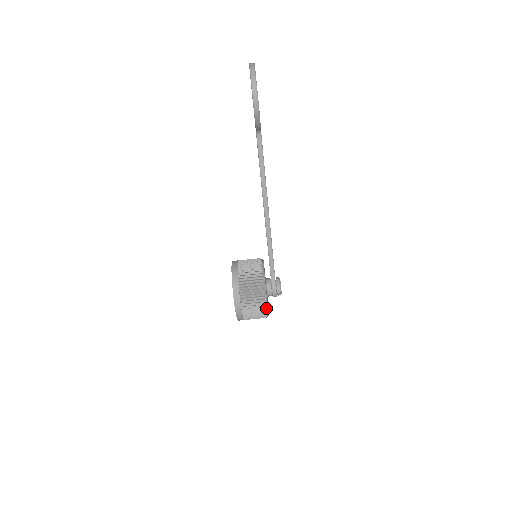
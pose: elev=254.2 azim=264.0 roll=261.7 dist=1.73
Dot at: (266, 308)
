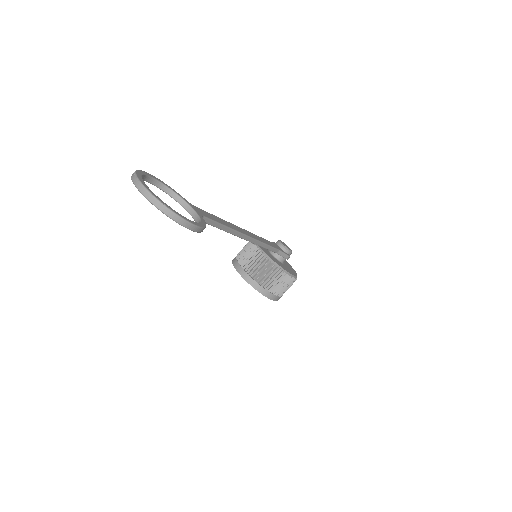
Dot at: (296, 278)
